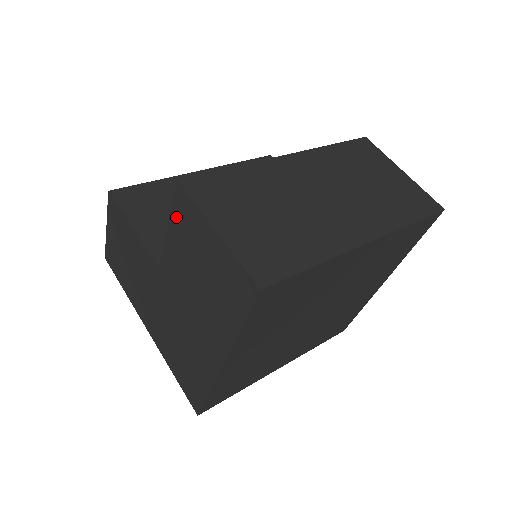
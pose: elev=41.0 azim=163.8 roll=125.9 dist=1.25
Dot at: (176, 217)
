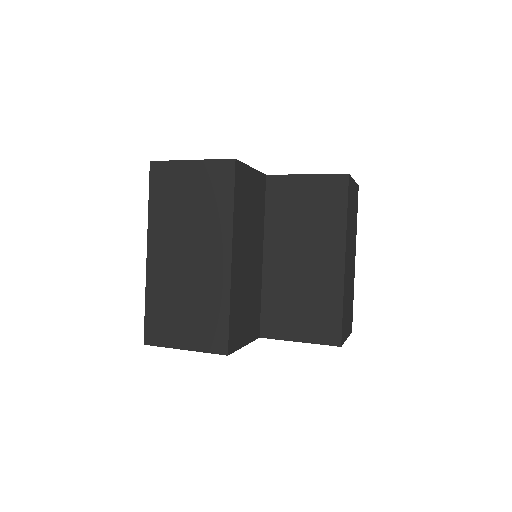
Dot at: occluded
